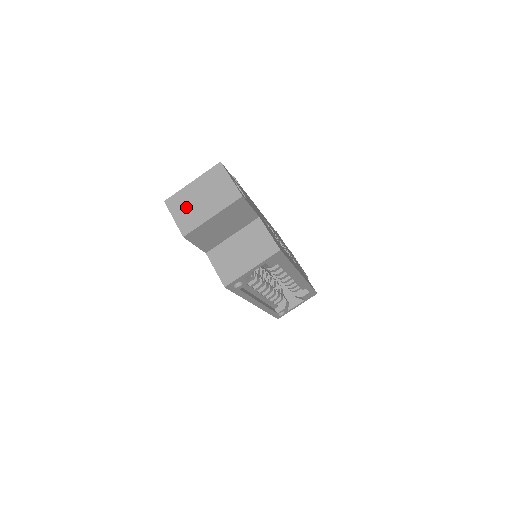
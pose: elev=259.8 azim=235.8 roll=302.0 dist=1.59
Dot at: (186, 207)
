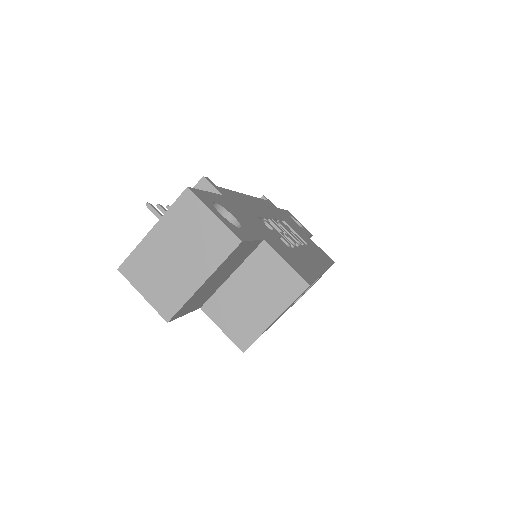
Dot at: (156, 274)
